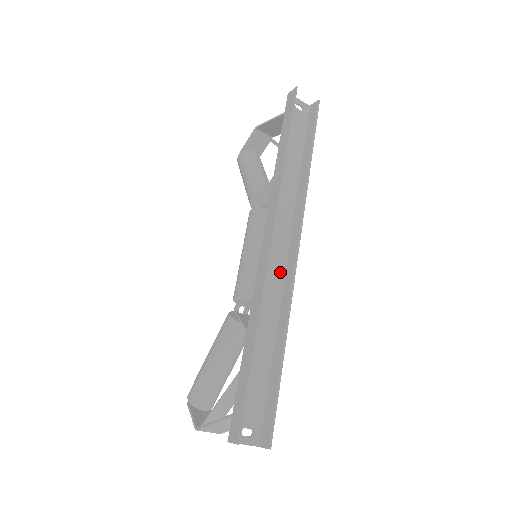
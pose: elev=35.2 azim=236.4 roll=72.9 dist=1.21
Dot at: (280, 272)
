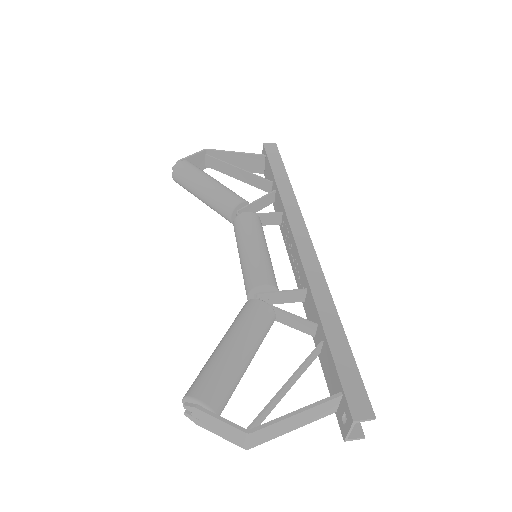
Dot at: occluded
